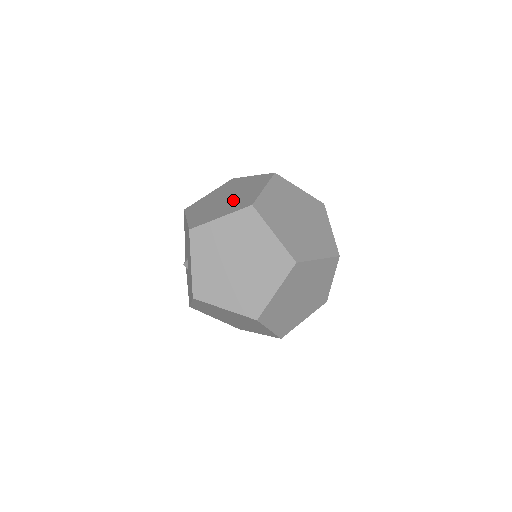
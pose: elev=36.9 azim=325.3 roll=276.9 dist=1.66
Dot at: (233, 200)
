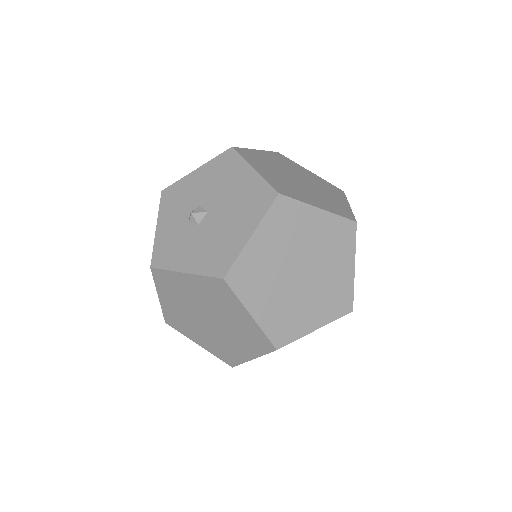
Dot at: (316, 192)
